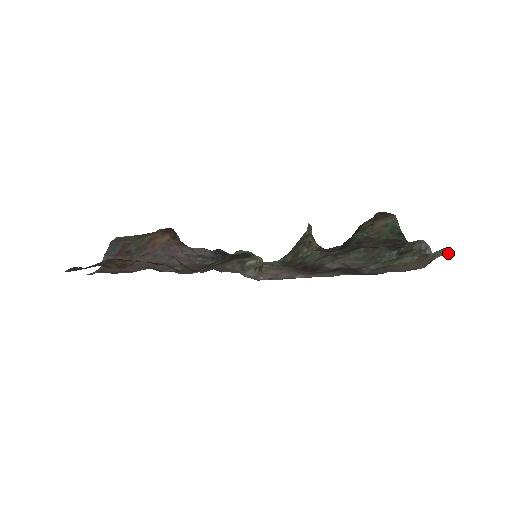
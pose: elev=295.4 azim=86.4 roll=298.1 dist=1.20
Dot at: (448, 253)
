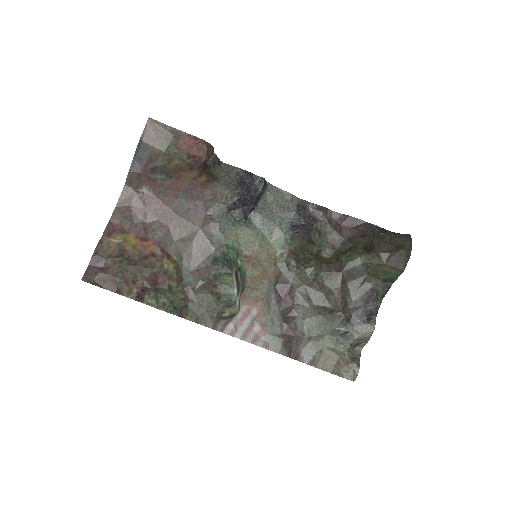
Dot at: (351, 378)
